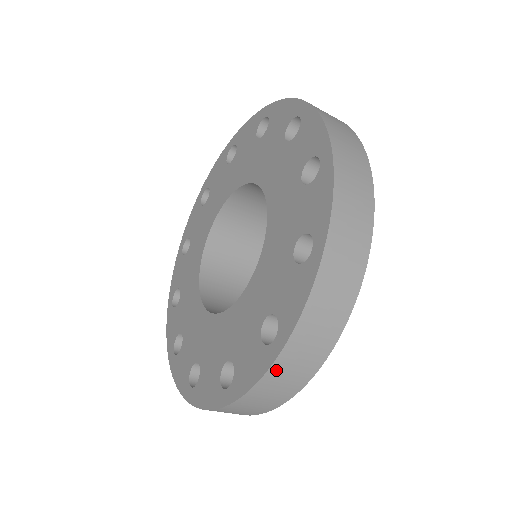
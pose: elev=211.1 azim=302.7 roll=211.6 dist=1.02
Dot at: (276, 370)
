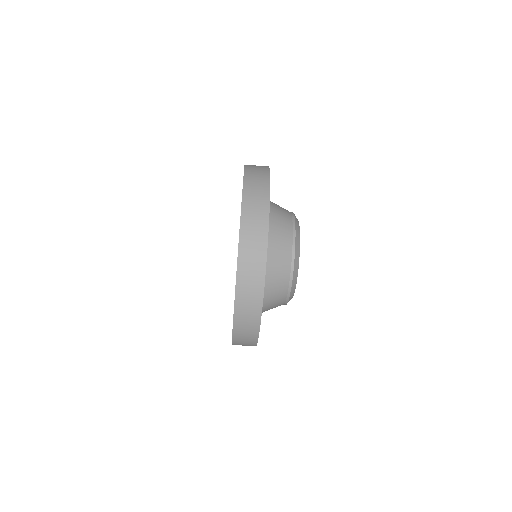
Dot at: (246, 200)
